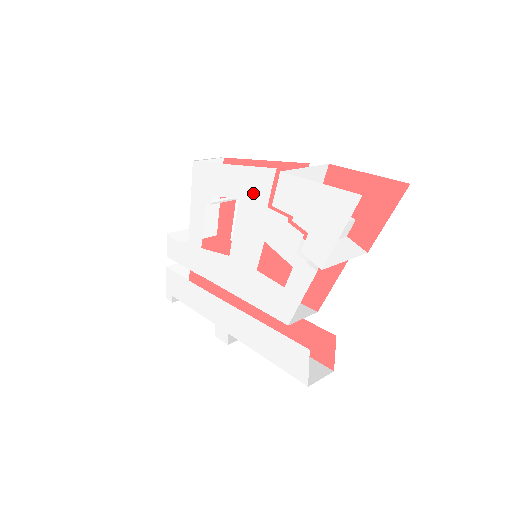
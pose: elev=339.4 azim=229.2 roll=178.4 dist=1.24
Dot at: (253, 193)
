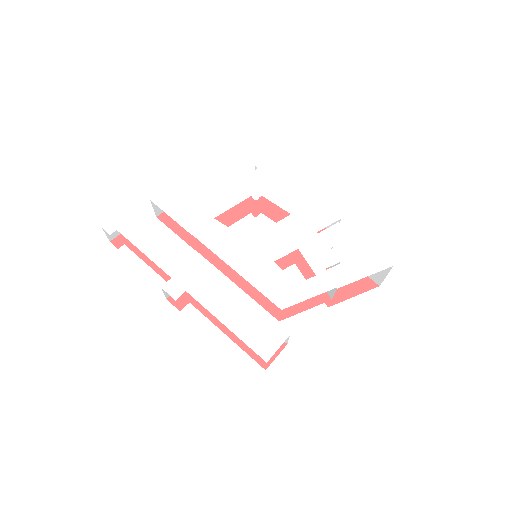
Dot at: (309, 218)
